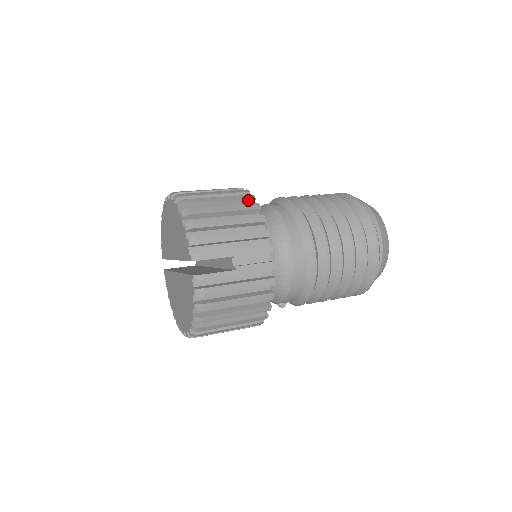
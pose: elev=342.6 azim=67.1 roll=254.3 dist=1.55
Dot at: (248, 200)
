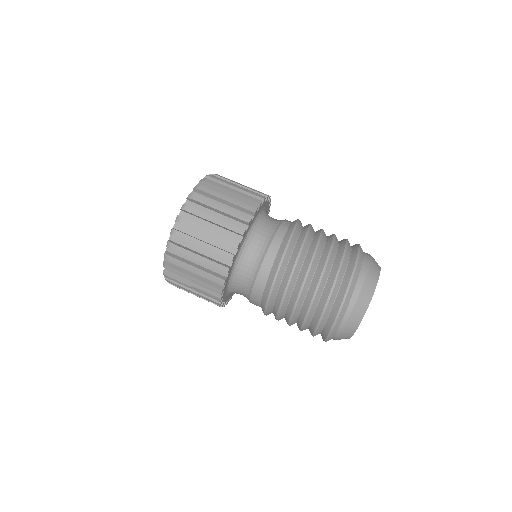
Dot at: (231, 245)
